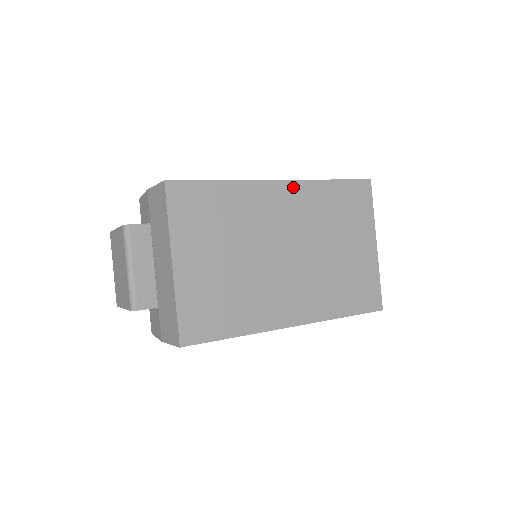
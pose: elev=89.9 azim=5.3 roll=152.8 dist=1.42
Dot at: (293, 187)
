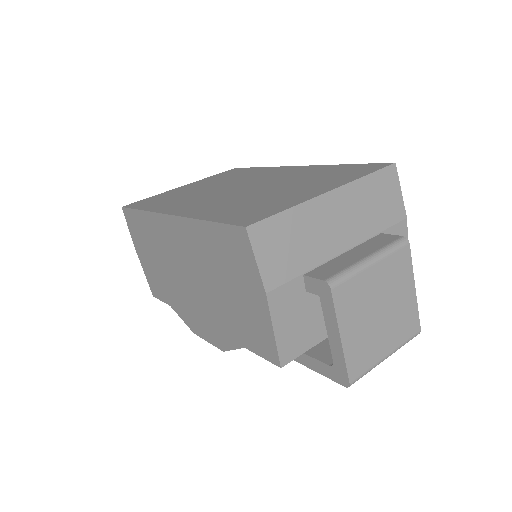
Dot at: (302, 168)
